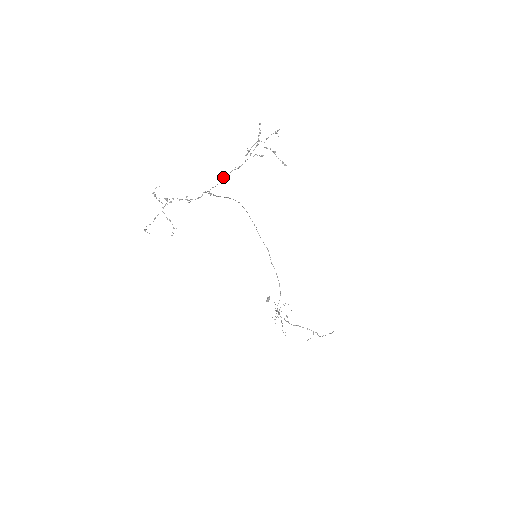
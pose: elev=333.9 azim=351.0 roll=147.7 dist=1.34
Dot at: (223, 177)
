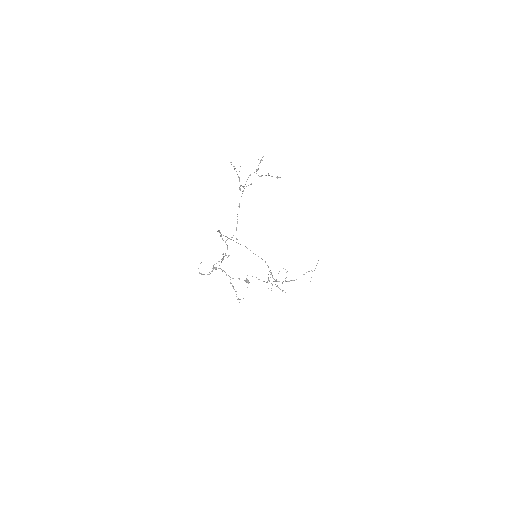
Dot at: occluded
